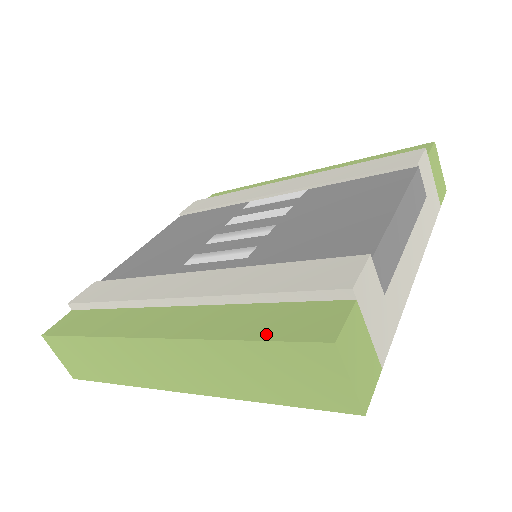
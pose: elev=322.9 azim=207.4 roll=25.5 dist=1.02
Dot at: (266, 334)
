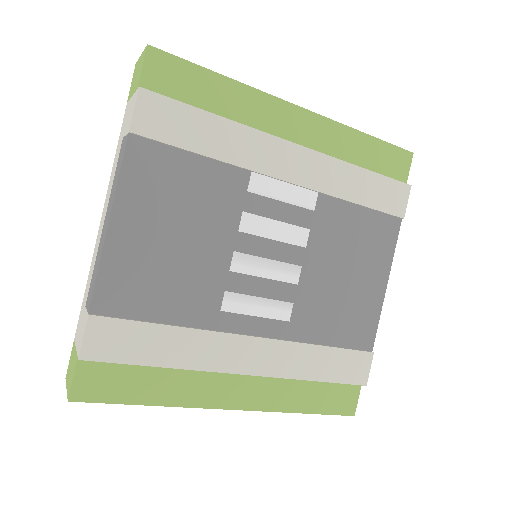
Dot at: (321, 409)
